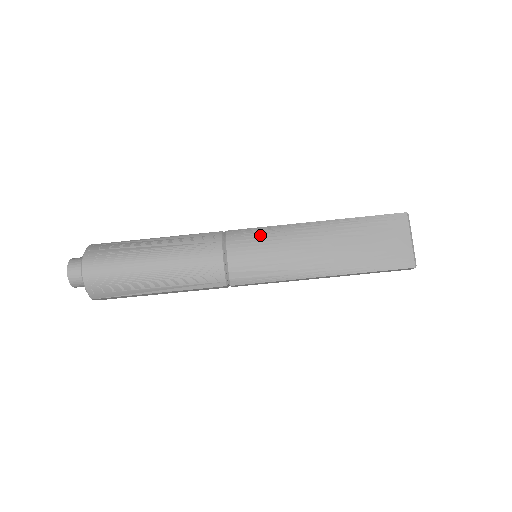
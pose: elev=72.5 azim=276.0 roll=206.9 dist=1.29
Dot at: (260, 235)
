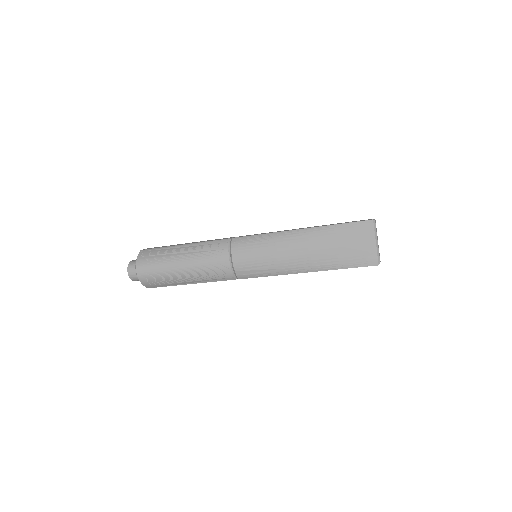
Dot at: (256, 242)
